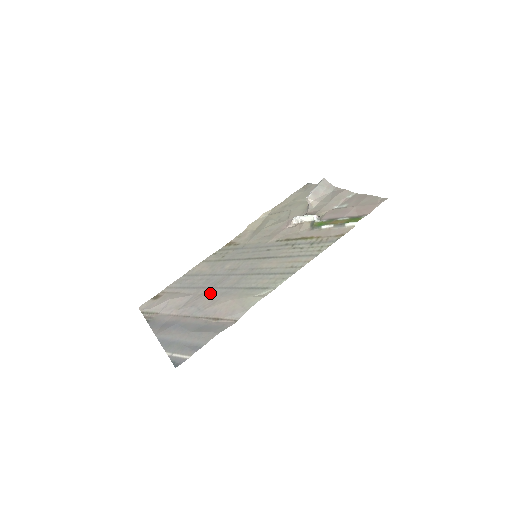
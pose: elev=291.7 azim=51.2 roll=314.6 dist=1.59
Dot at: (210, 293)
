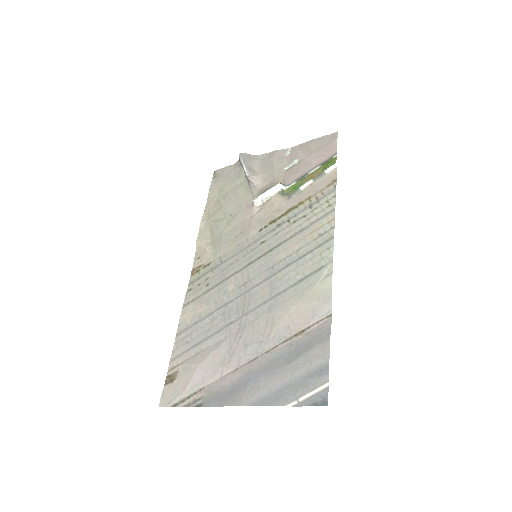
Dot at: (250, 321)
